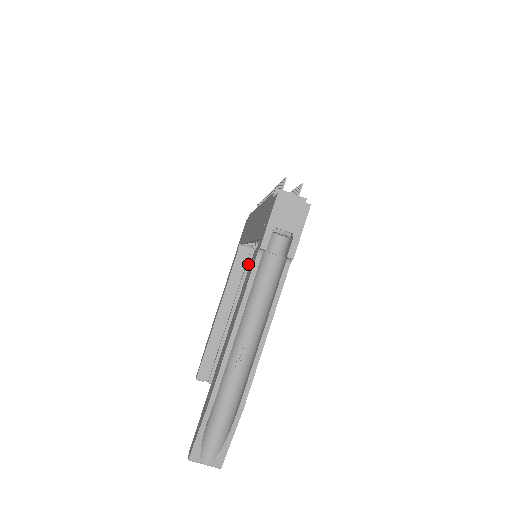
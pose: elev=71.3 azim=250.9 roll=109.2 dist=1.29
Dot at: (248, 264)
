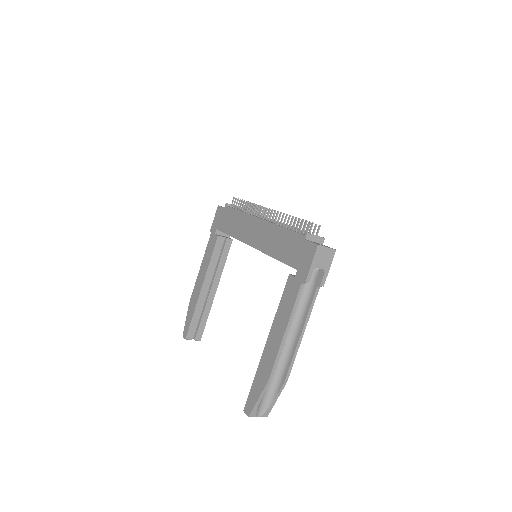
Dot at: (225, 246)
